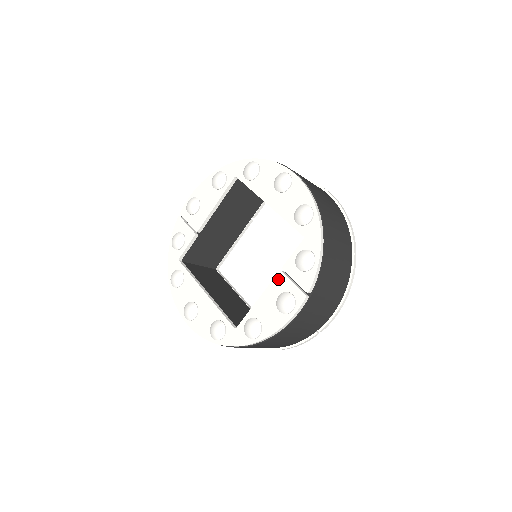
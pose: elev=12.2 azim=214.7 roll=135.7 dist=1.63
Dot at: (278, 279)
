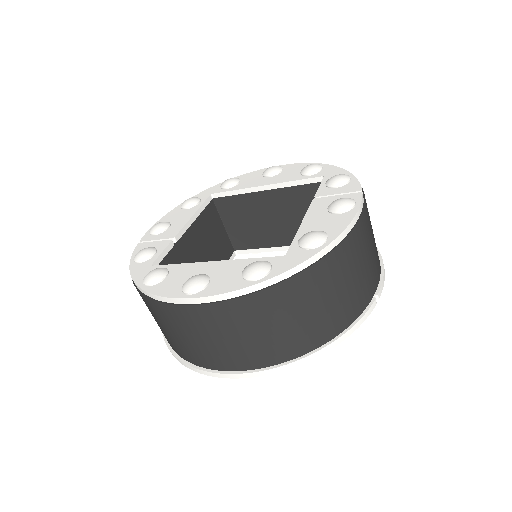
Dot at: (316, 203)
